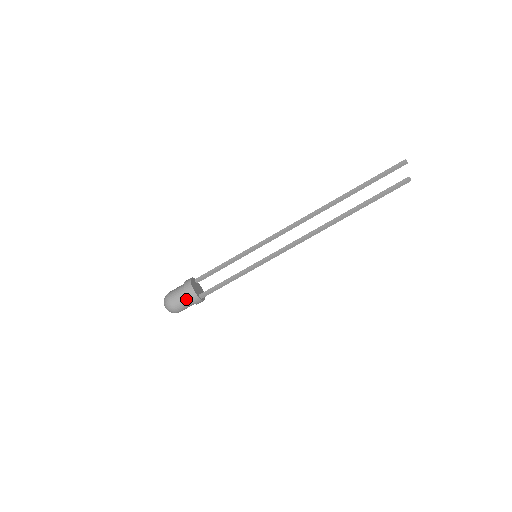
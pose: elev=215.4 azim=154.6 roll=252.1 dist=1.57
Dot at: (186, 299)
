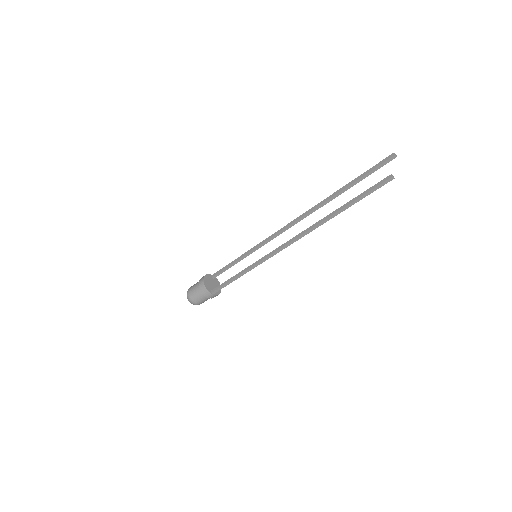
Dot at: (201, 294)
